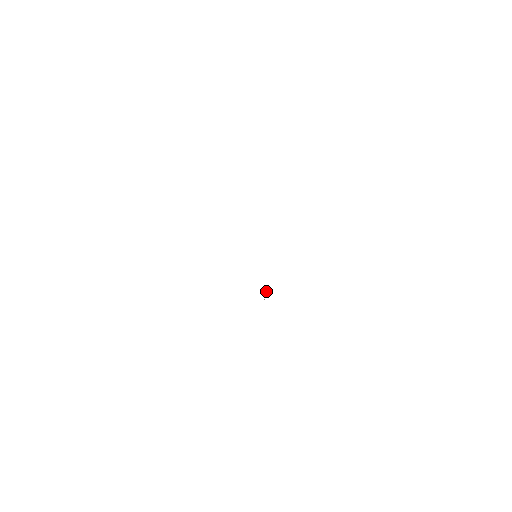
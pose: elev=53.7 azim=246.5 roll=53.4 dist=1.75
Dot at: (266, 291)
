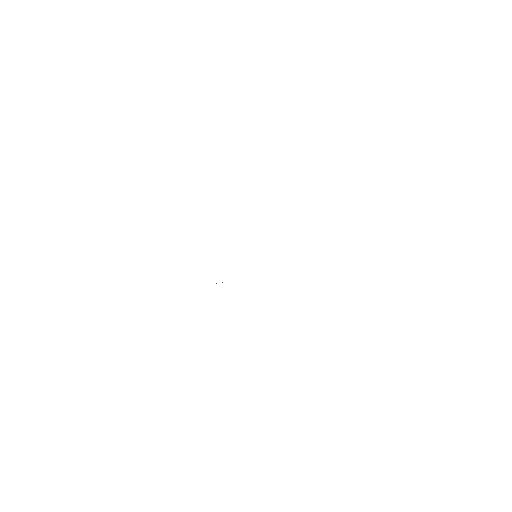
Dot at: occluded
